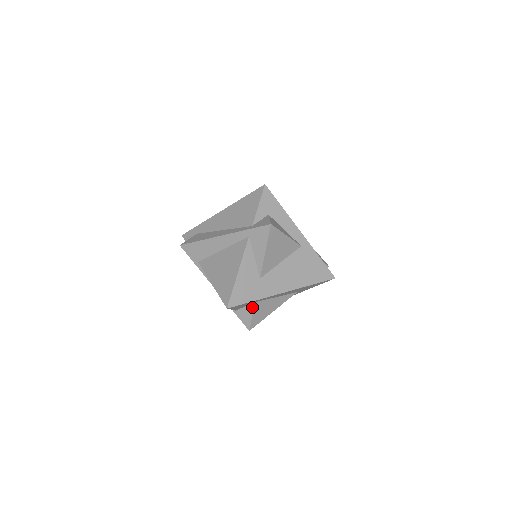
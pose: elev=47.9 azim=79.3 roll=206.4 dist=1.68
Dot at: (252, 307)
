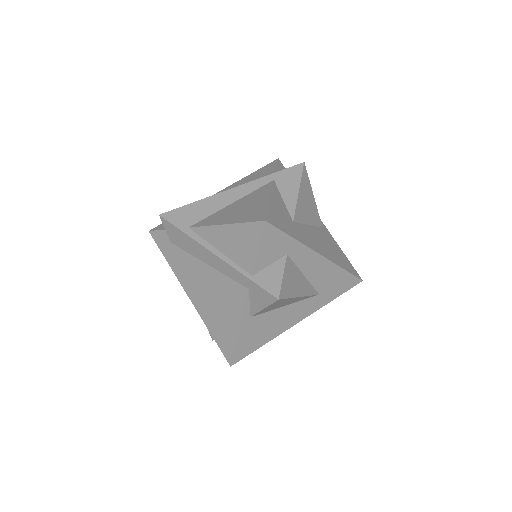
Dot at: (282, 262)
